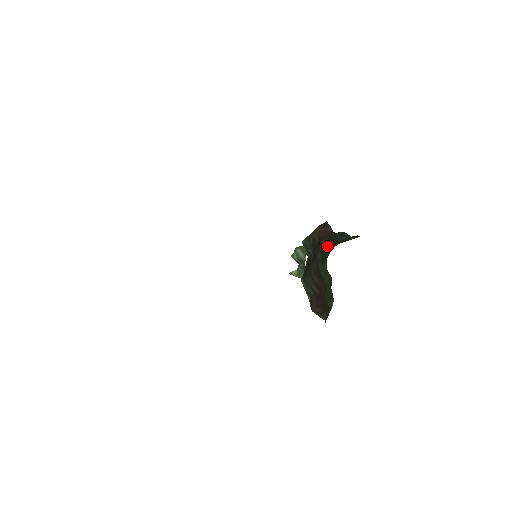
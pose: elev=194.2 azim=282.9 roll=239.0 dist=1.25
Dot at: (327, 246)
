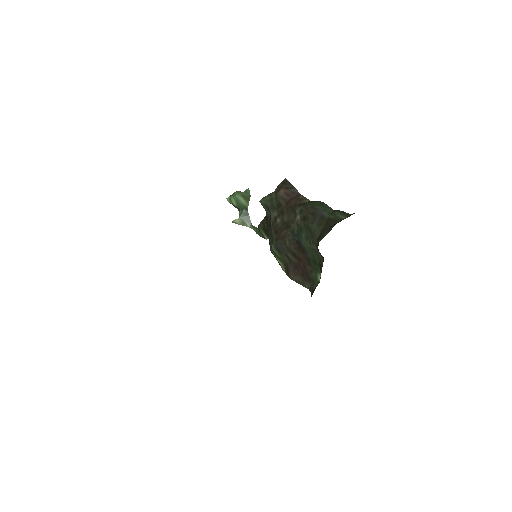
Dot at: (311, 222)
